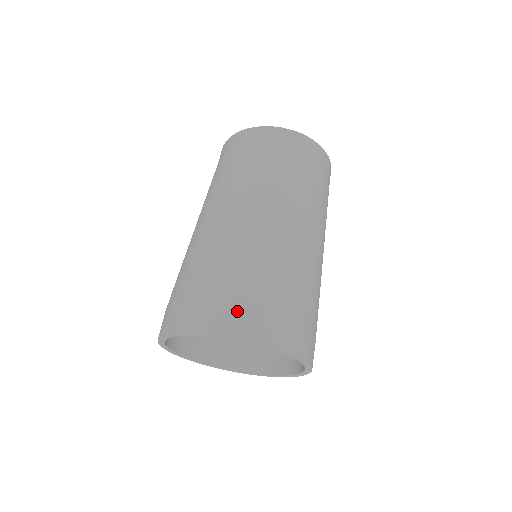
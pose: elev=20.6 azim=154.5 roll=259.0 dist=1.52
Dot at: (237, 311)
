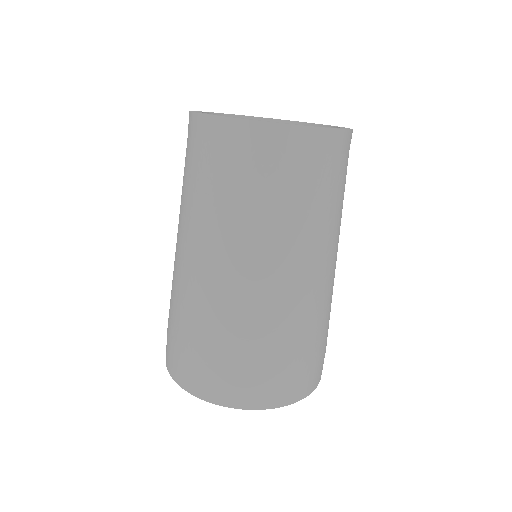
Dot at: (204, 376)
